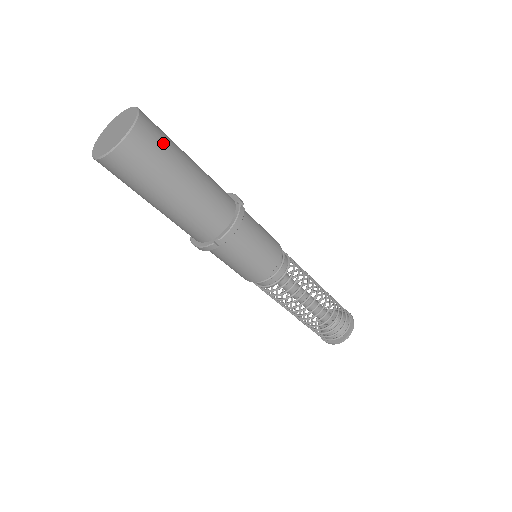
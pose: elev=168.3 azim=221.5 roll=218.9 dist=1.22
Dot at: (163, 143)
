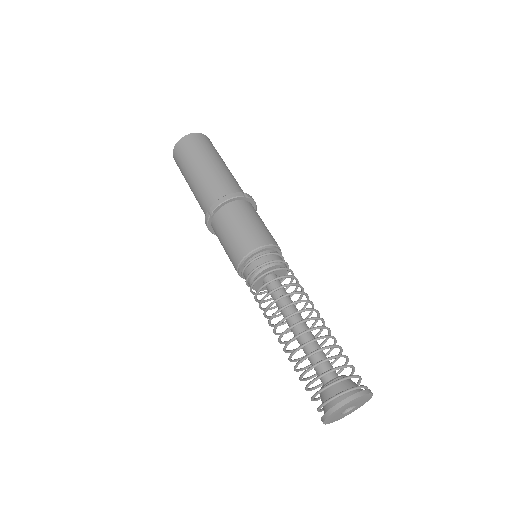
Dot at: (204, 146)
